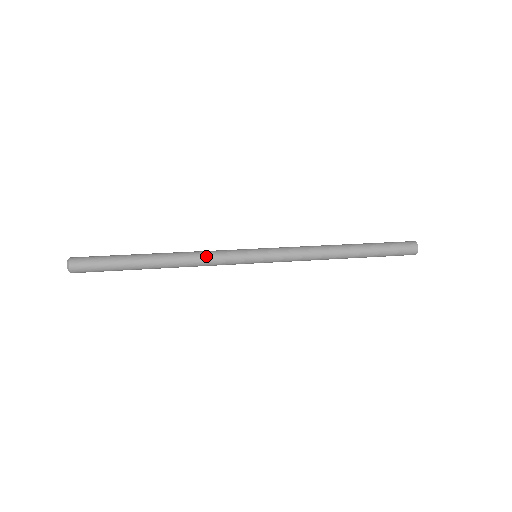
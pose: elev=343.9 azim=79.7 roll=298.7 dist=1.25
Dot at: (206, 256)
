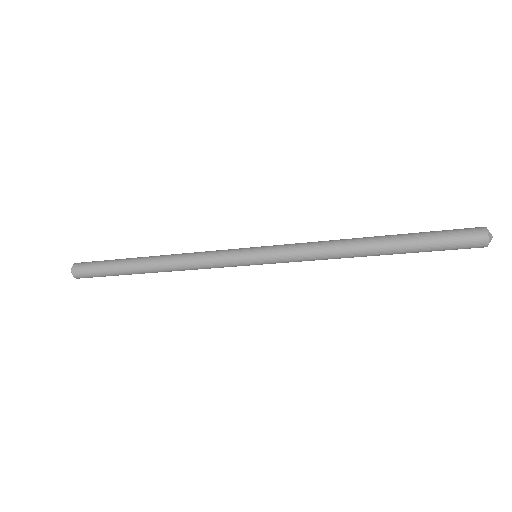
Dot at: (197, 255)
